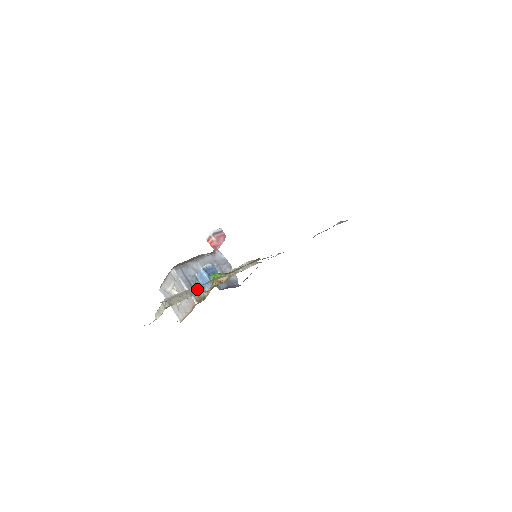
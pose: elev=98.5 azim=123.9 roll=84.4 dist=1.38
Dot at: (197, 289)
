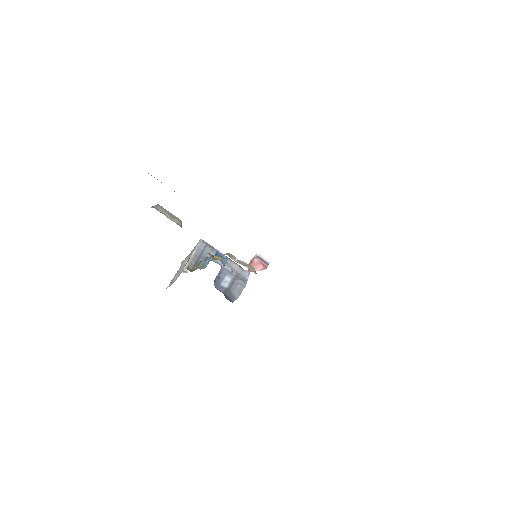
Dot at: (199, 264)
